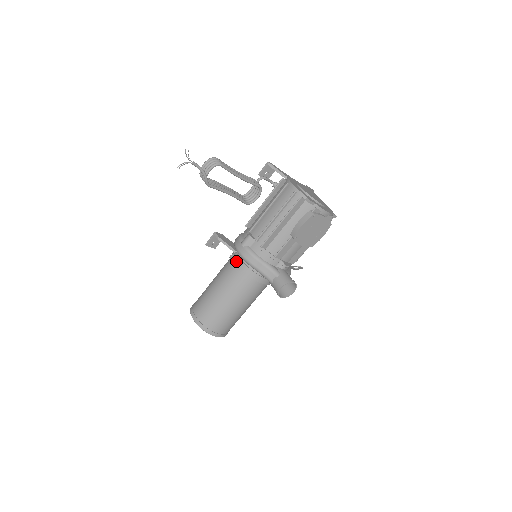
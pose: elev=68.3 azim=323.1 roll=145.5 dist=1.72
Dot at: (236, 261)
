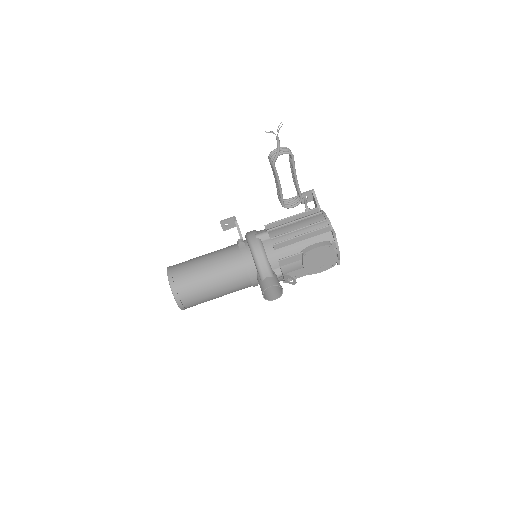
Dot at: (241, 246)
